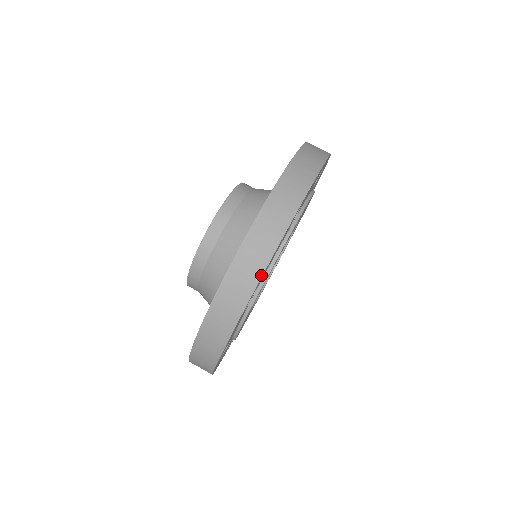
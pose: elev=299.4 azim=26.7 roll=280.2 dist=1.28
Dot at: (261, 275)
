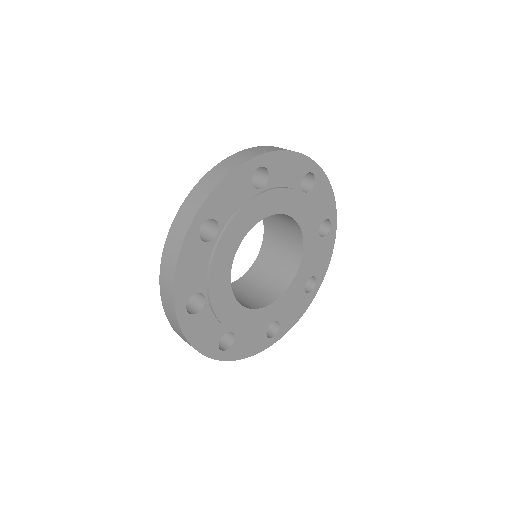
Dot at: (209, 194)
